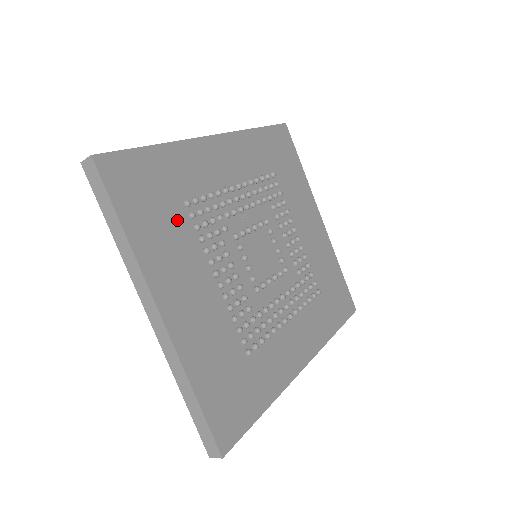
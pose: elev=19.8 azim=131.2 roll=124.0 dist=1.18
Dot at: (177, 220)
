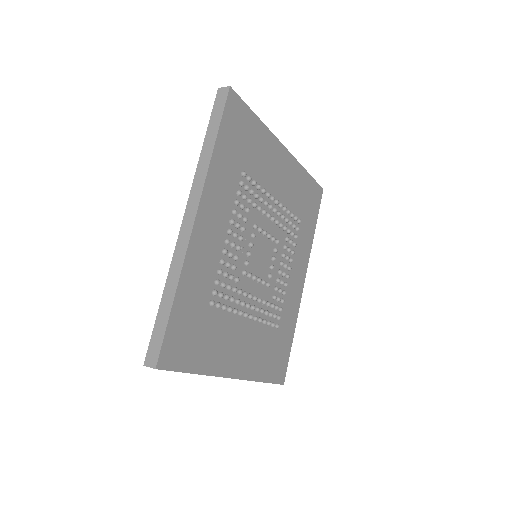
Dot at: (213, 321)
